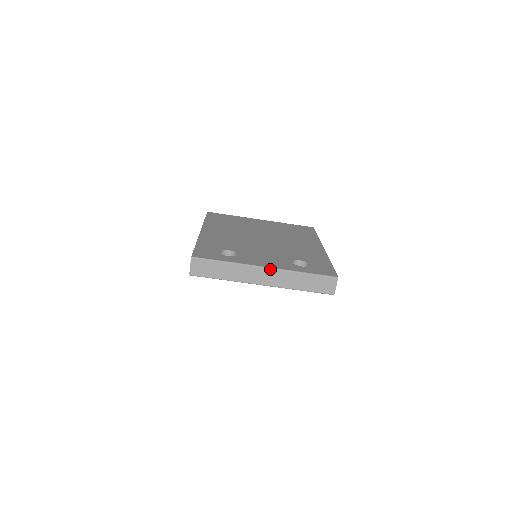
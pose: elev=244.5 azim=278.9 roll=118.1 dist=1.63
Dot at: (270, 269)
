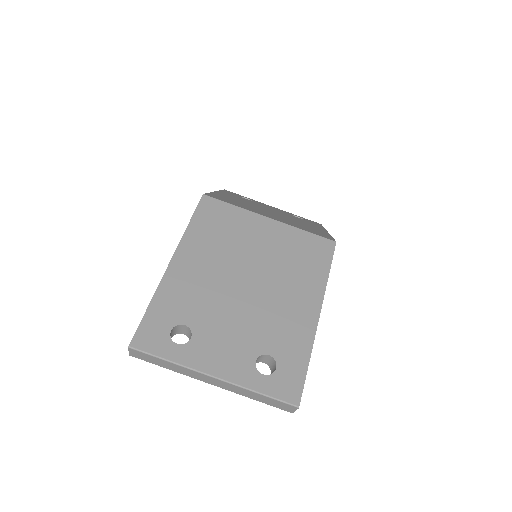
Dot at: (219, 380)
